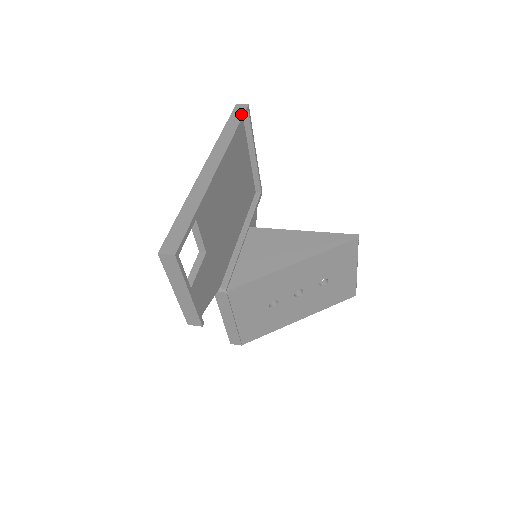
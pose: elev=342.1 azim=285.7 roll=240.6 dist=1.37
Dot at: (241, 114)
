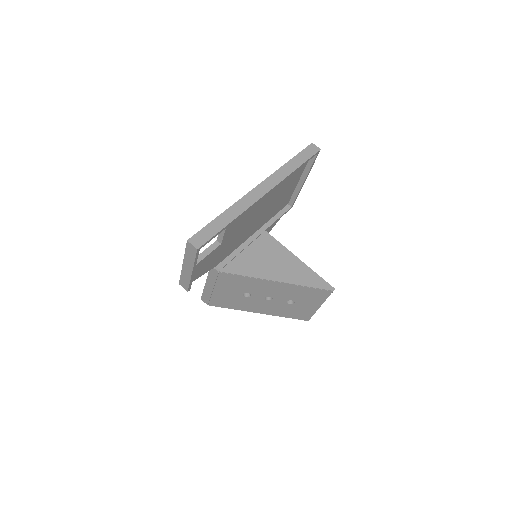
Dot at: (310, 155)
